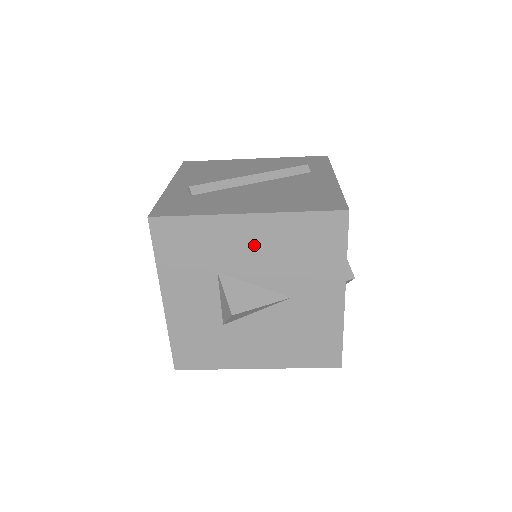
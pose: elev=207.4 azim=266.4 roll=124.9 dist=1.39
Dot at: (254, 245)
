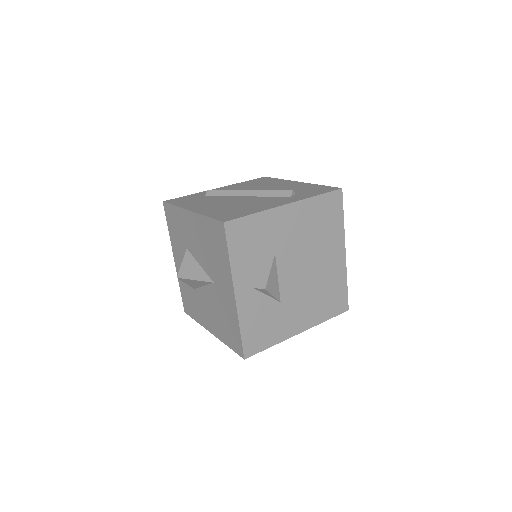
Dot at: (195, 234)
